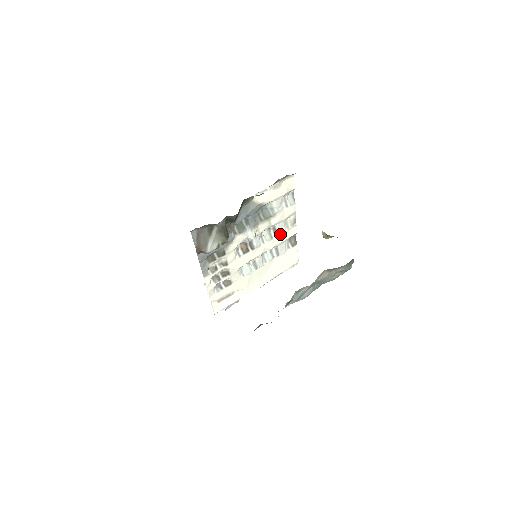
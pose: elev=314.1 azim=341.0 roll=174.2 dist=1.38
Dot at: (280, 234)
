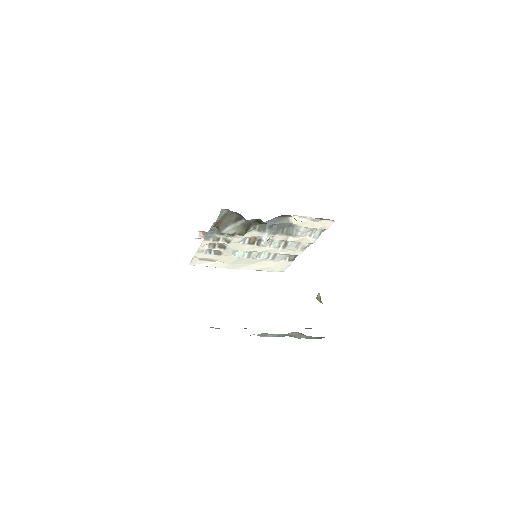
Dot at: (287, 248)
